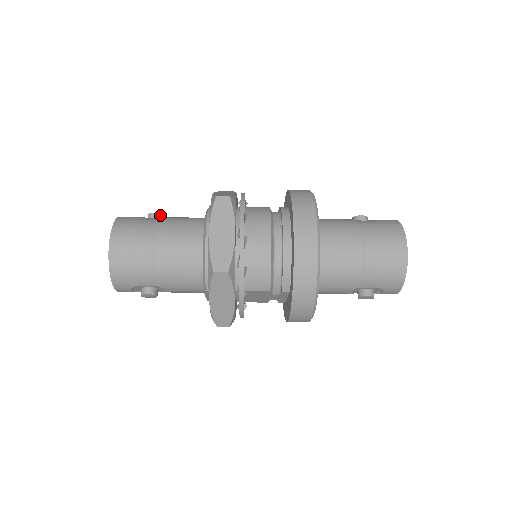
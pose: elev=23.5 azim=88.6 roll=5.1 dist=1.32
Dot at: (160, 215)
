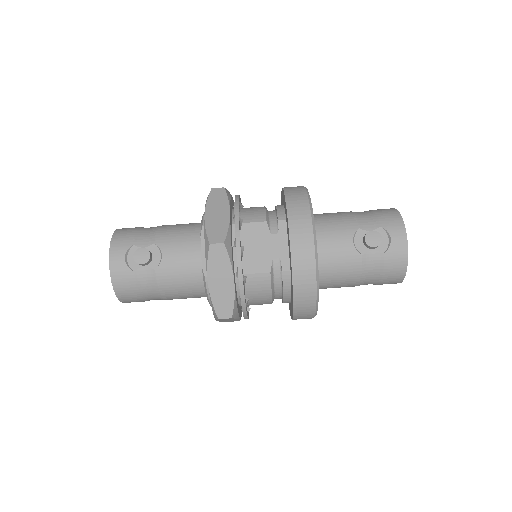
Dot at: occluded
